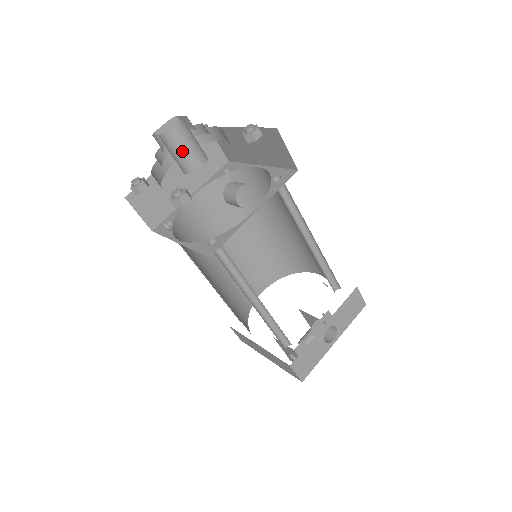
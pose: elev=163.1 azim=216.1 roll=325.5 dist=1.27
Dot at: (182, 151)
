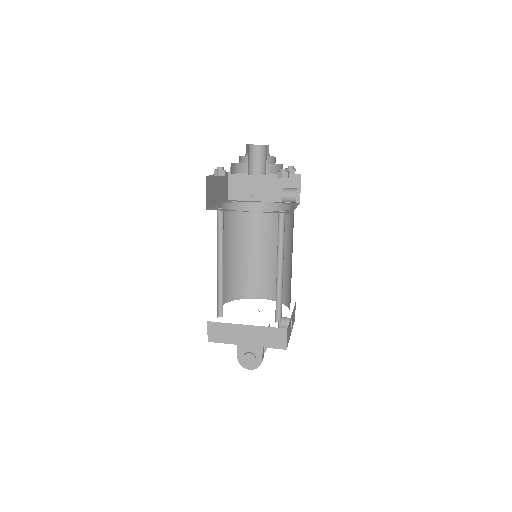
Dot at: (264, 160)
